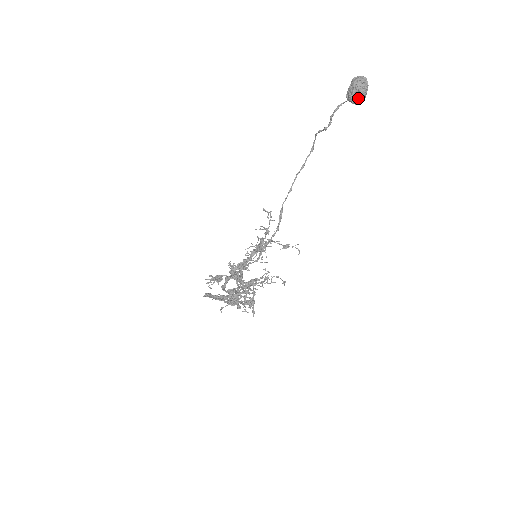
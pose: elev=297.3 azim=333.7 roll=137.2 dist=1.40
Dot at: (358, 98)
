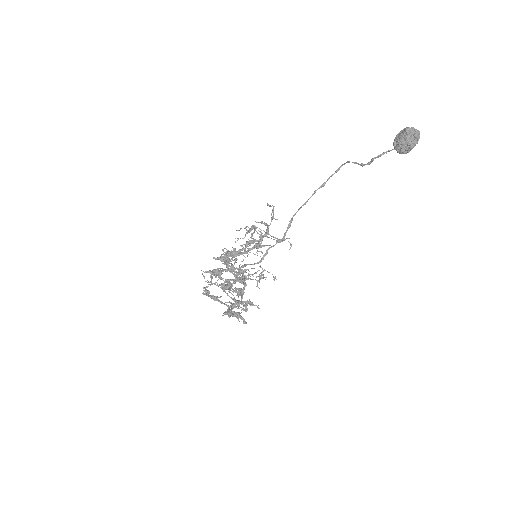
Dot at: (405, 150)
